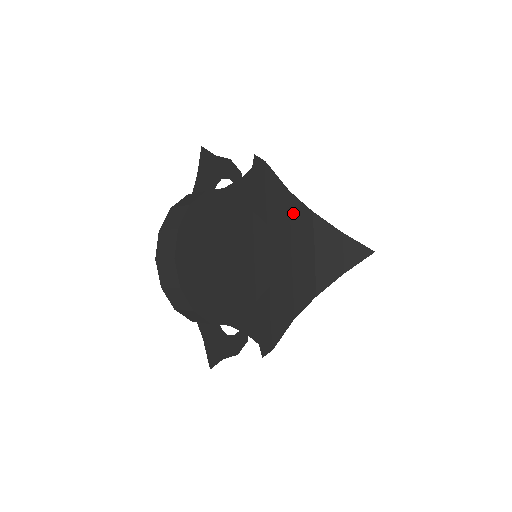
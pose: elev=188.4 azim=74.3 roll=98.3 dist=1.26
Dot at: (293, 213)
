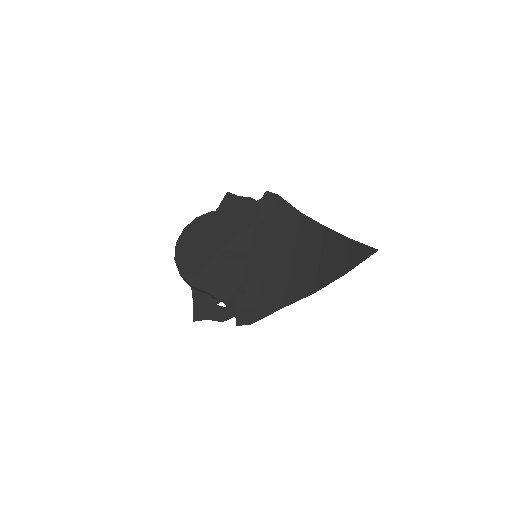
Dot at: (302, 228)
